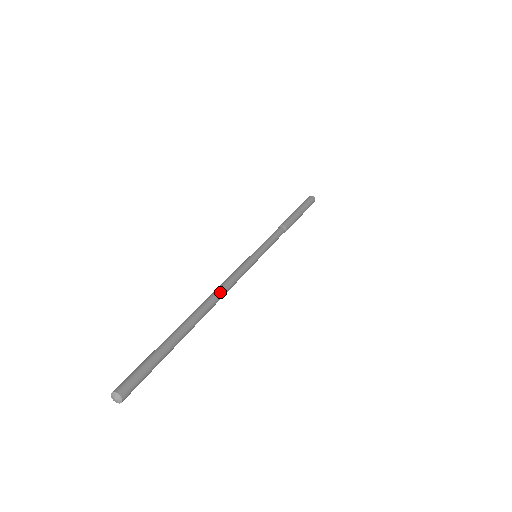
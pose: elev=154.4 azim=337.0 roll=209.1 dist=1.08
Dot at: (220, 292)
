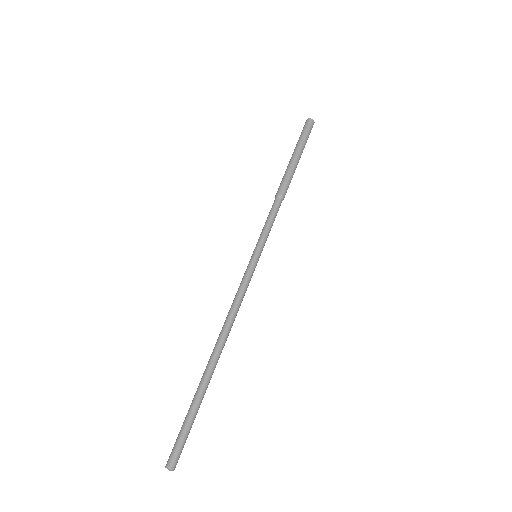
Dot at: (226, 327)
